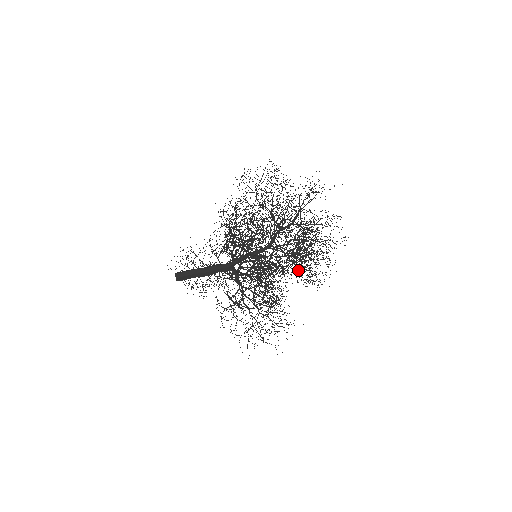
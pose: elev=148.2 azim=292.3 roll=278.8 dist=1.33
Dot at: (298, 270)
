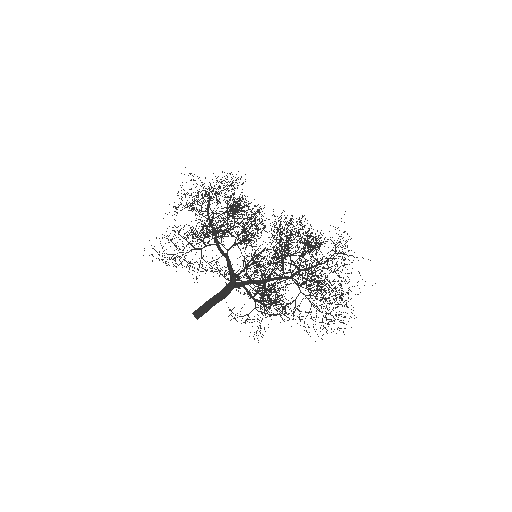
Dot at: occluded
